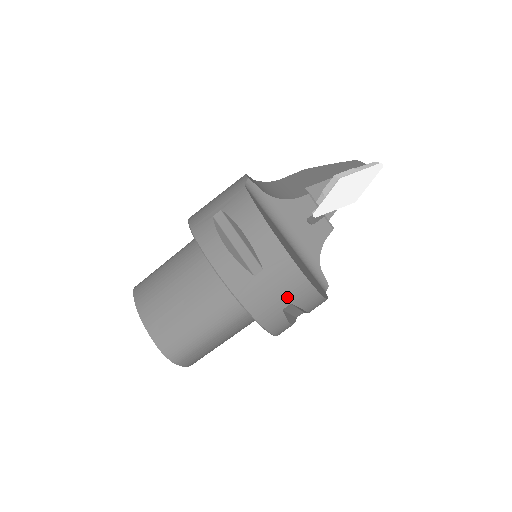
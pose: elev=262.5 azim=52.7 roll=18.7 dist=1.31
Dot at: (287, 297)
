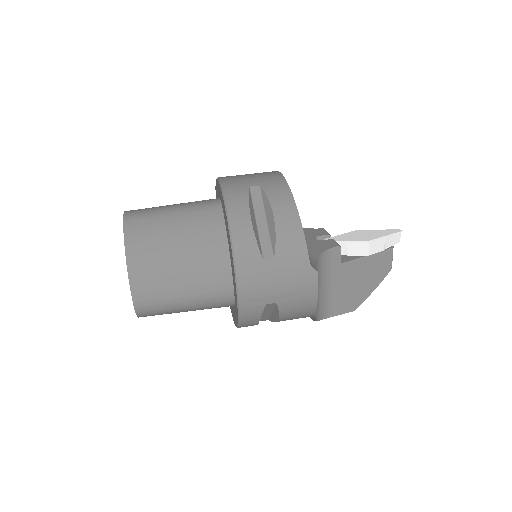
Dot at: (259, 181)
